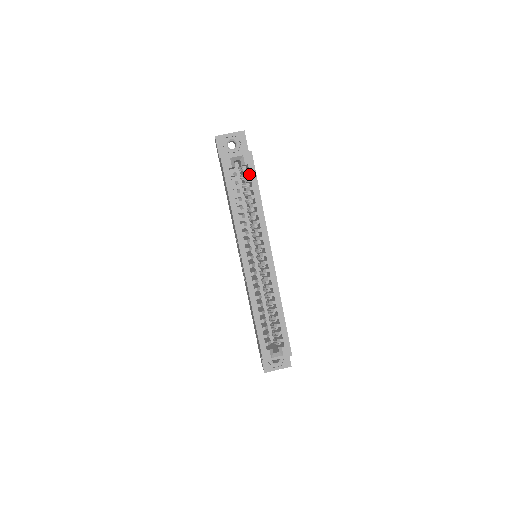
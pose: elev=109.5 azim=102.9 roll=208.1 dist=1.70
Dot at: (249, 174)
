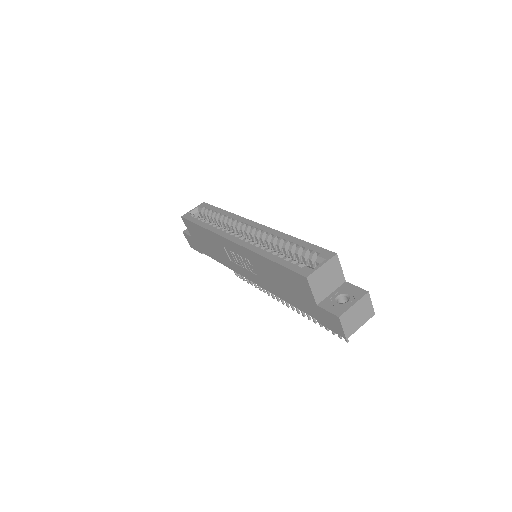
Dot at: occluded
